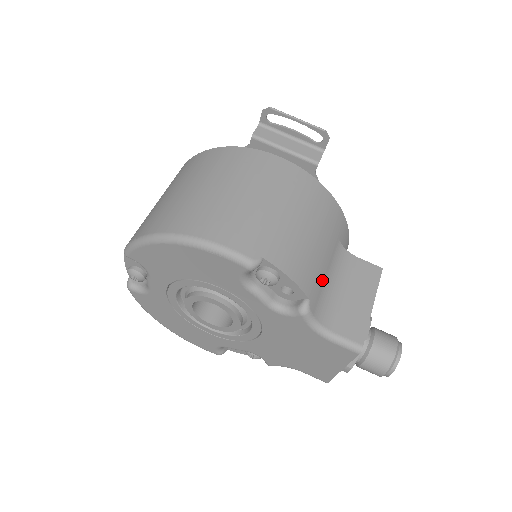
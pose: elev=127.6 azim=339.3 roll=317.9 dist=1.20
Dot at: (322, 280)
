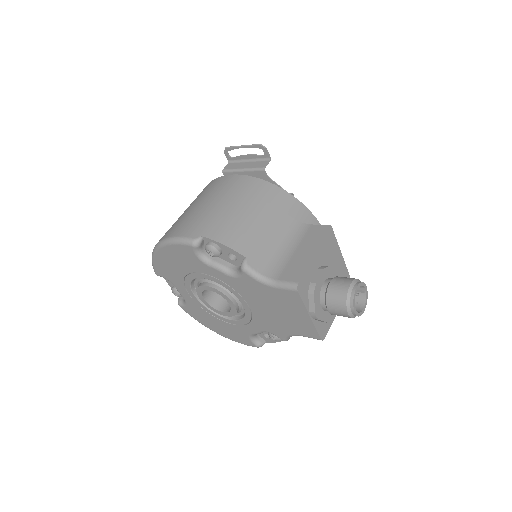
Dot at: (265, 245)
